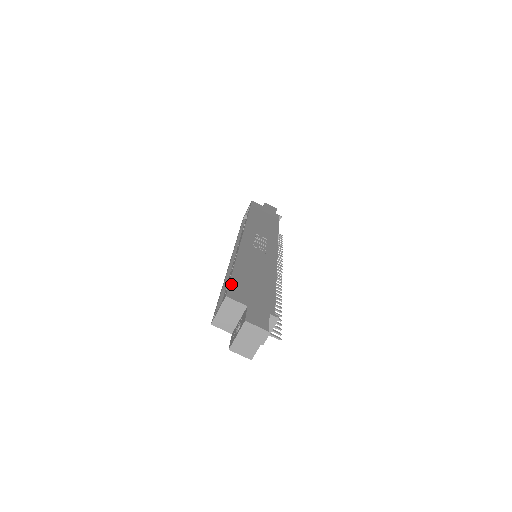
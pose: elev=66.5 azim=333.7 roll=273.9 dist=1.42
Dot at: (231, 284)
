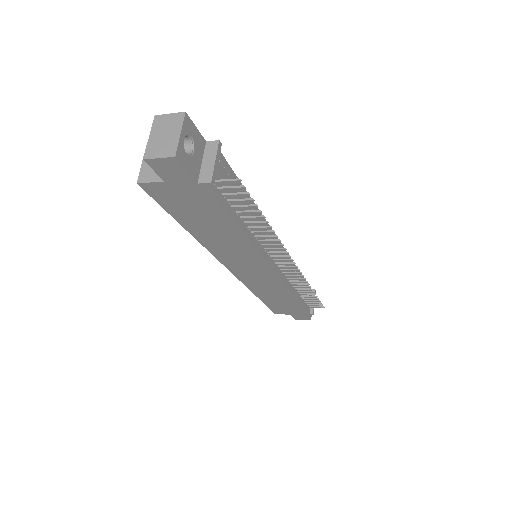
Dot at: occluded
